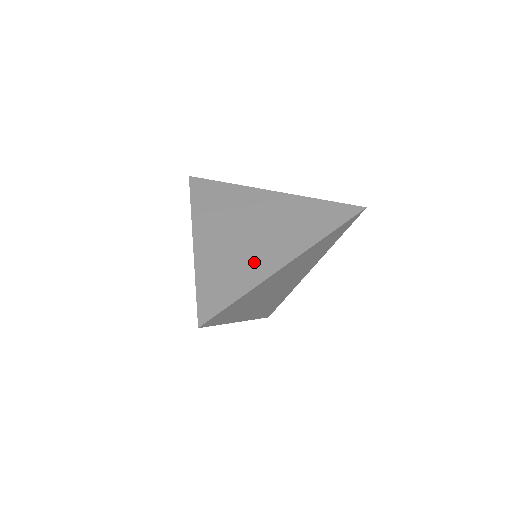
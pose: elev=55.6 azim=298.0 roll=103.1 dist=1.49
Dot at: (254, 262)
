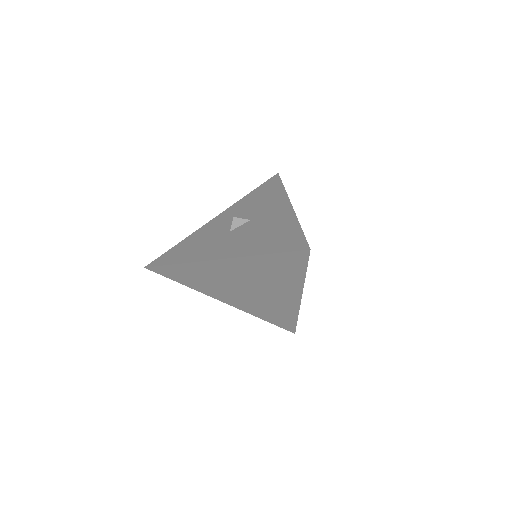
Dot at: (279, 304)
